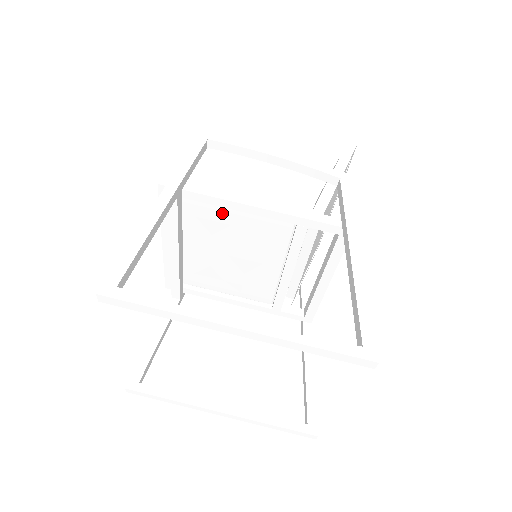
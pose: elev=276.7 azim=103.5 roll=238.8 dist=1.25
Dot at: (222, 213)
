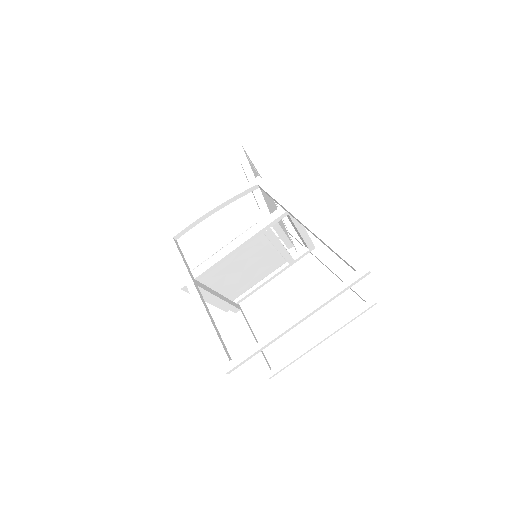
Dot at: (222, 264)
